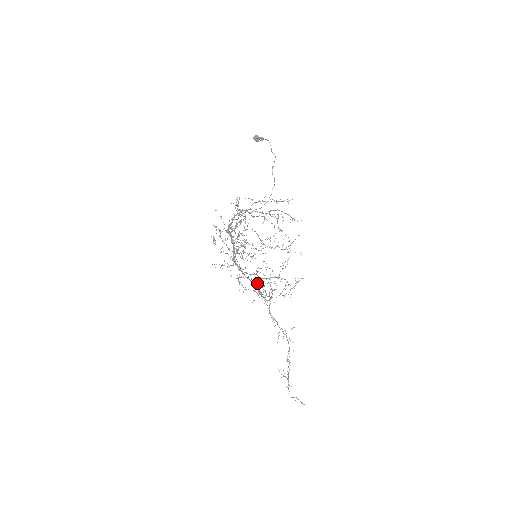
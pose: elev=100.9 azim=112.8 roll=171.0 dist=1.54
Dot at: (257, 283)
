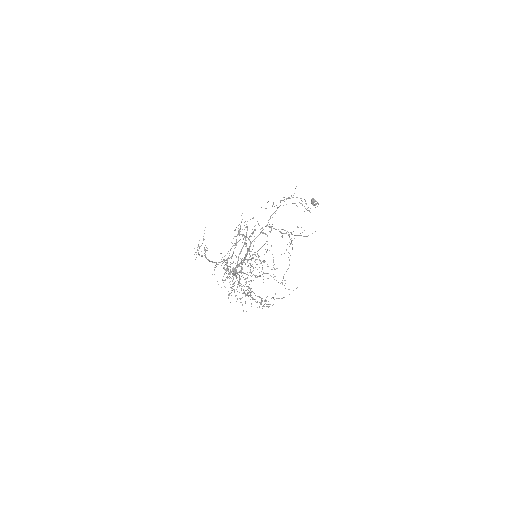
Dot at: occluded
